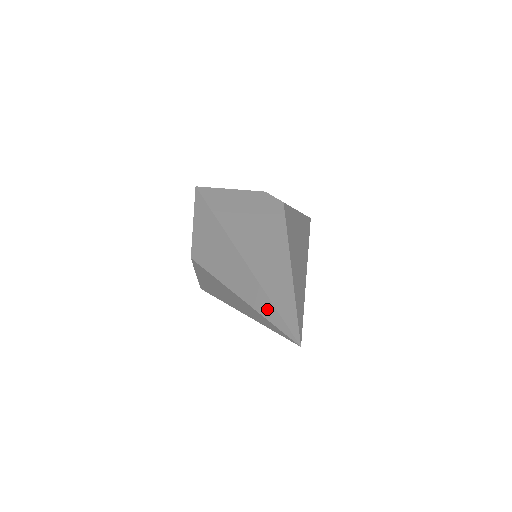
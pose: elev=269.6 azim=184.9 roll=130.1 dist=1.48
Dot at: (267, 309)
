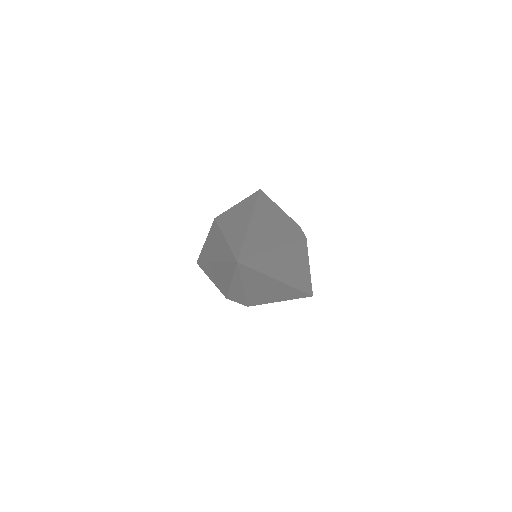
Dot at: (237, 243)
